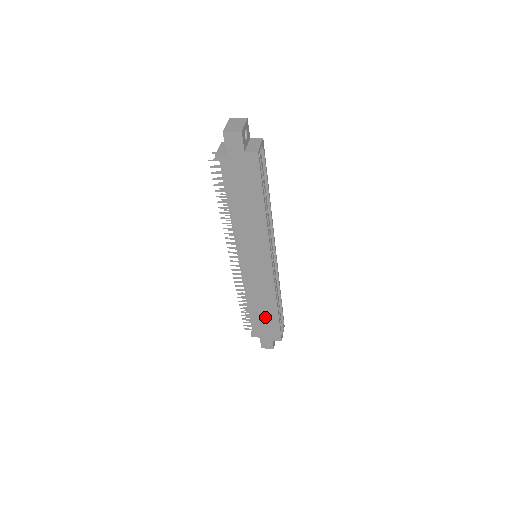
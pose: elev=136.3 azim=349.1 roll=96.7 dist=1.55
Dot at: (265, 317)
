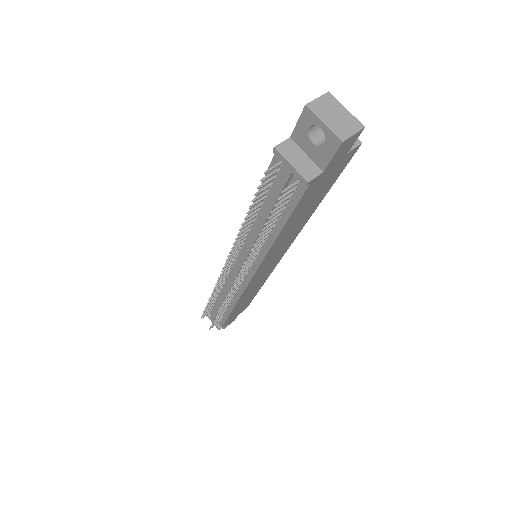
Dot at: (244, 303)
